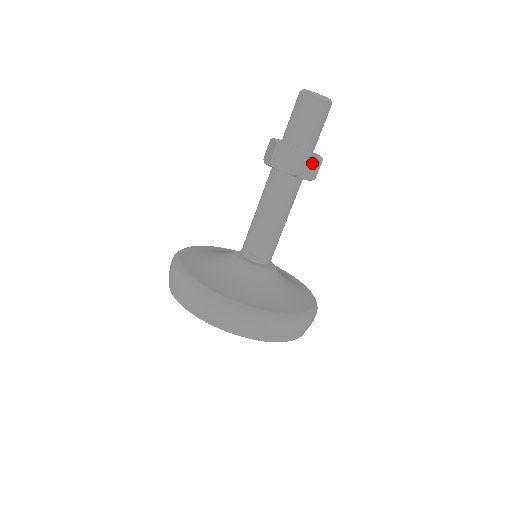
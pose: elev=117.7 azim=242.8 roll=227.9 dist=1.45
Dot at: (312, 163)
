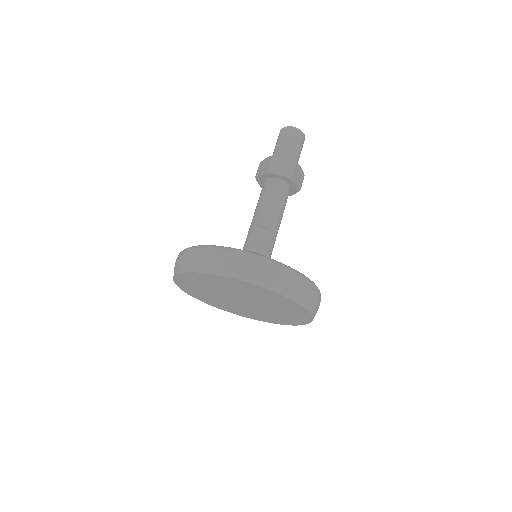
Dot at: (299, 174)
